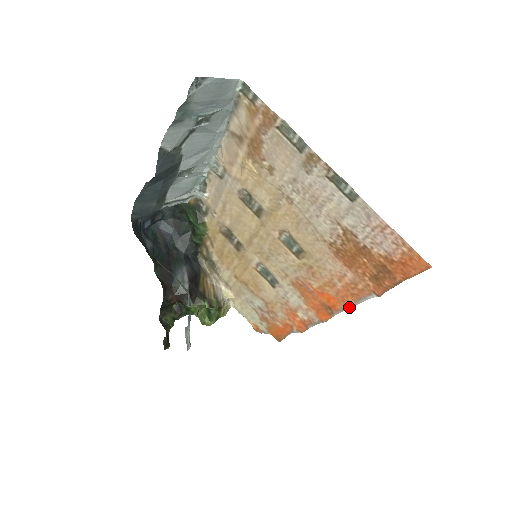
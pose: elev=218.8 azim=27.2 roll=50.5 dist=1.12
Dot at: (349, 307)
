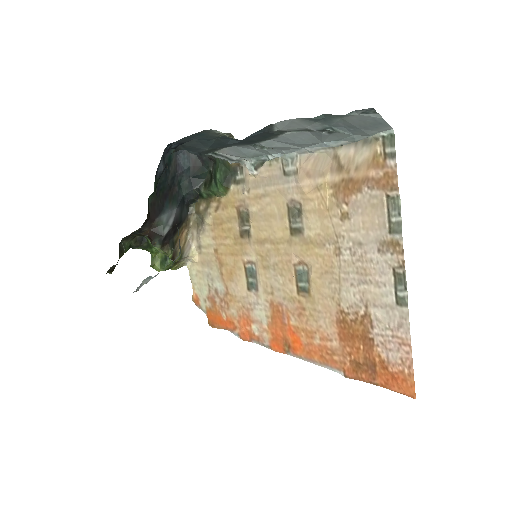
Dot at: (309, 361)
